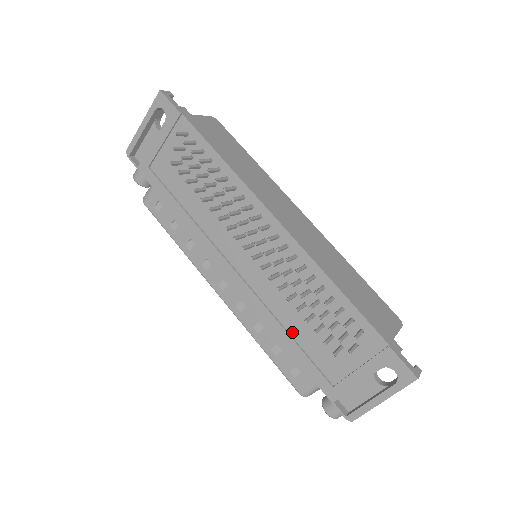
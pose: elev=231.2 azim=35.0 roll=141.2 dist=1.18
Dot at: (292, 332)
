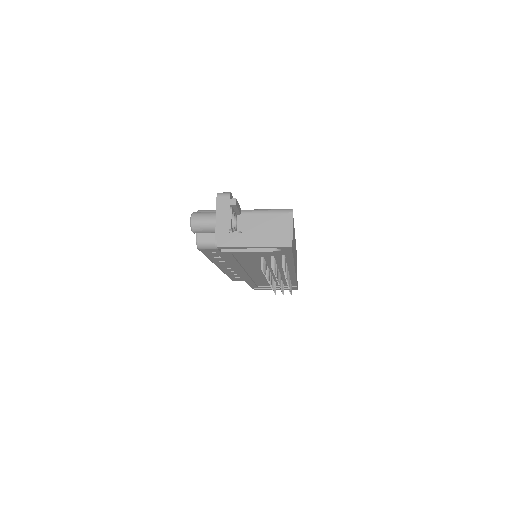
Dot at: (256, 281)
